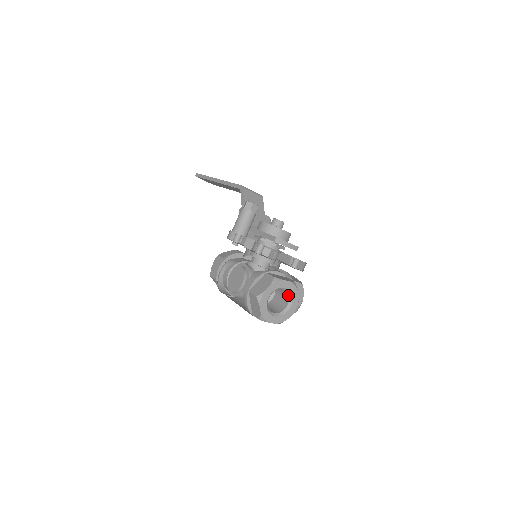
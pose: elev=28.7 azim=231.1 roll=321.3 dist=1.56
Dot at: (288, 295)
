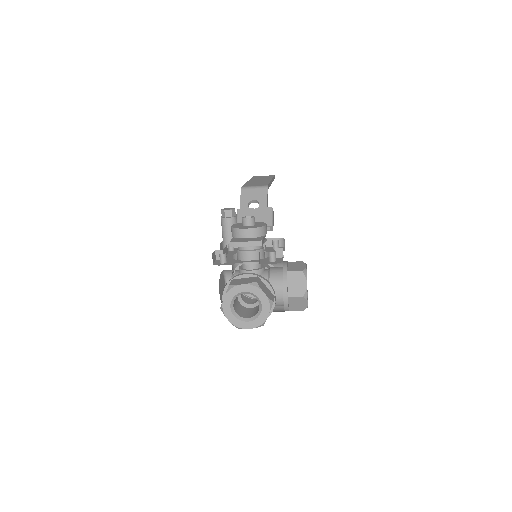
Dot at: occluded
